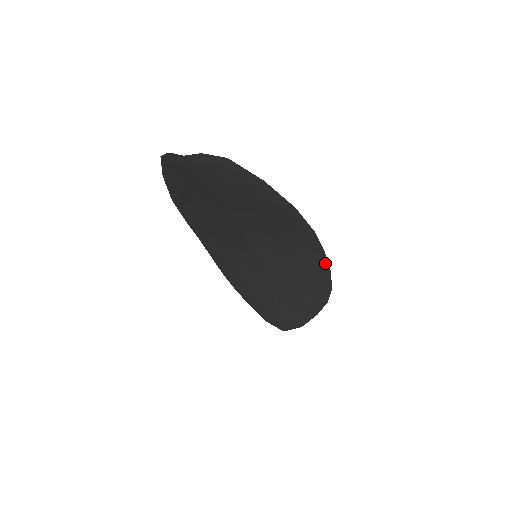
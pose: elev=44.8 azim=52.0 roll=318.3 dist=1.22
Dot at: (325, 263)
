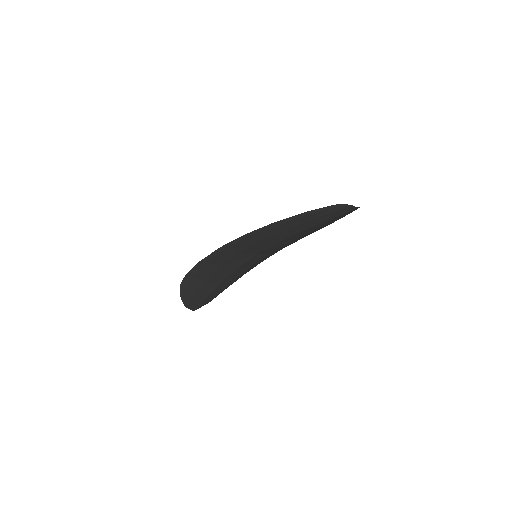
Dot at: occluded
